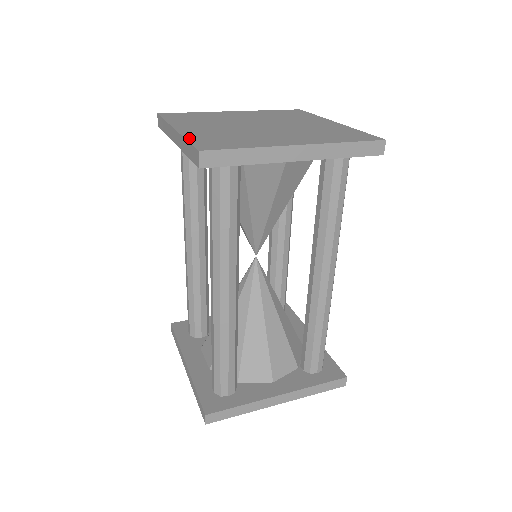
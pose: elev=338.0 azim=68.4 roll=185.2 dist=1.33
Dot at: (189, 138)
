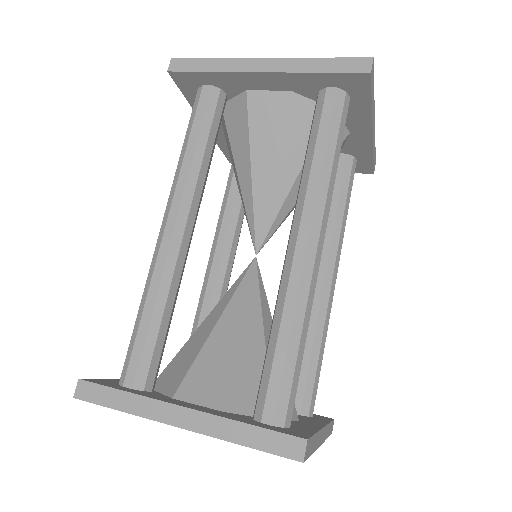
Dot at: (317, 60)
